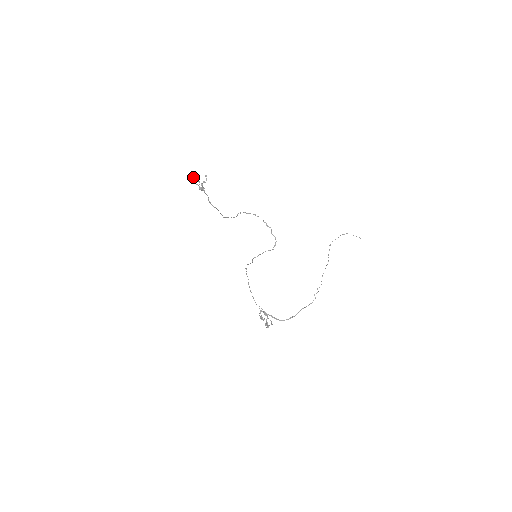
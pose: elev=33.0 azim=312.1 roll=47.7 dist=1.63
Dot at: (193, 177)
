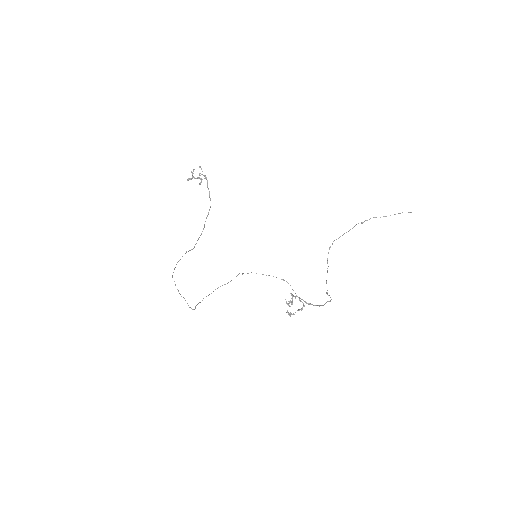
Dot at: occluded
